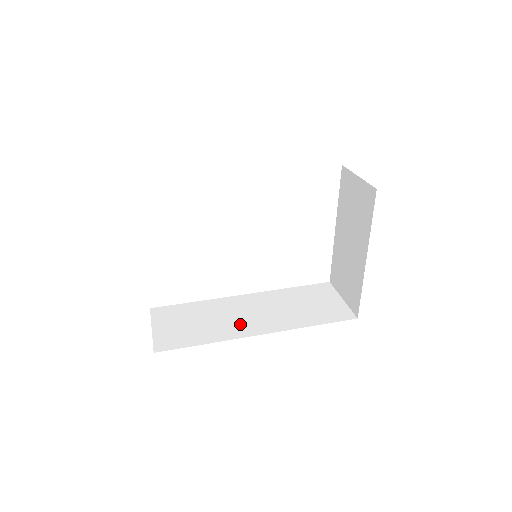
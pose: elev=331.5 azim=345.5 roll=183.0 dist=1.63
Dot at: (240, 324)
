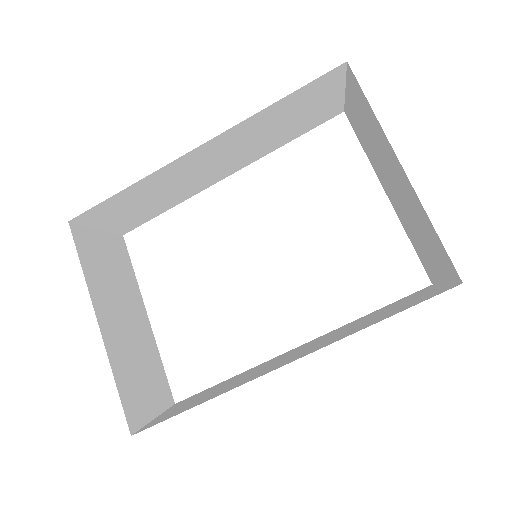
Dot at: (268, 368)
